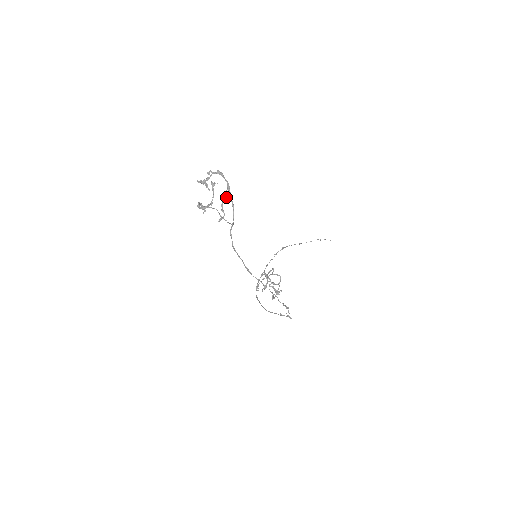
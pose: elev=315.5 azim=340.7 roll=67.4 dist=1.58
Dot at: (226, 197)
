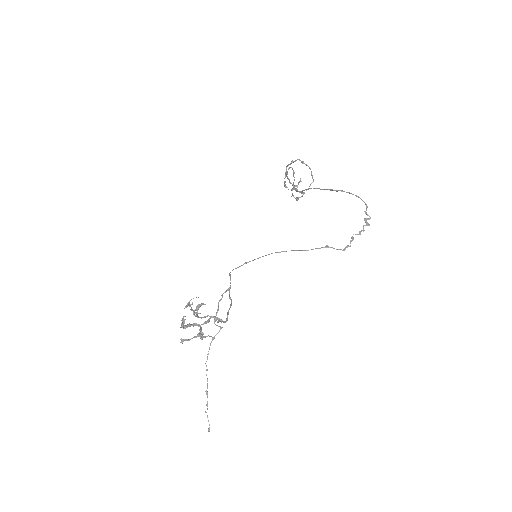
Dot at: (293, 195)
